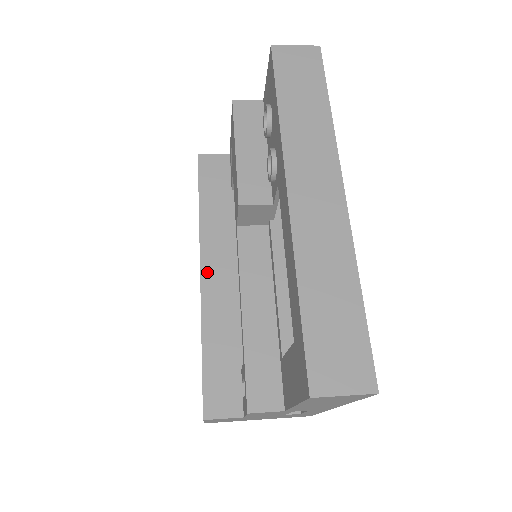
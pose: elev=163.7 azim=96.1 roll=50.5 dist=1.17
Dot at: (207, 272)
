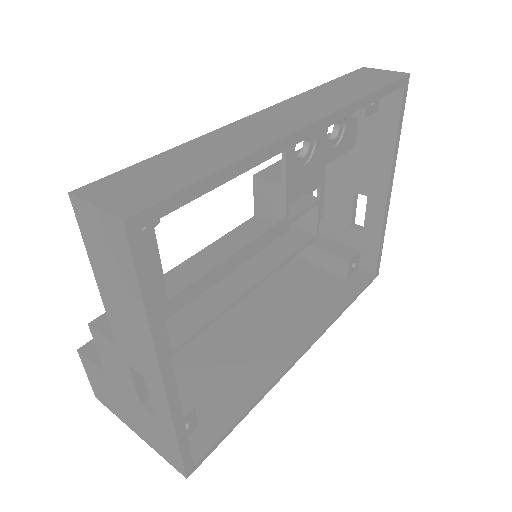
Dot at: occluded
